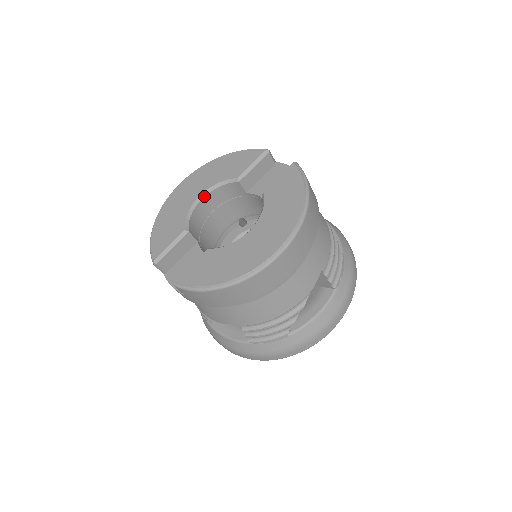
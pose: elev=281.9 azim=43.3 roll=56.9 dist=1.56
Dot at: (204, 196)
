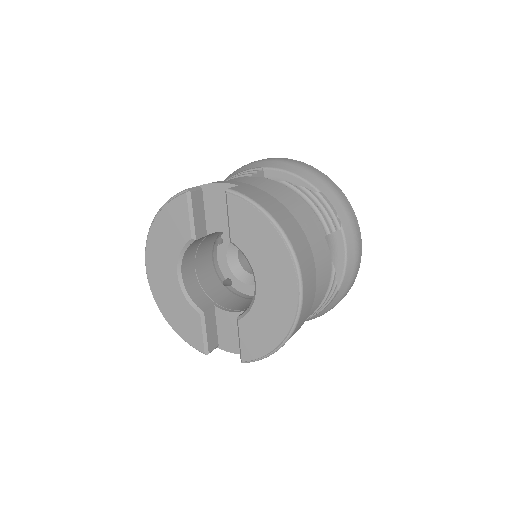
Dot at: (180, 272)
